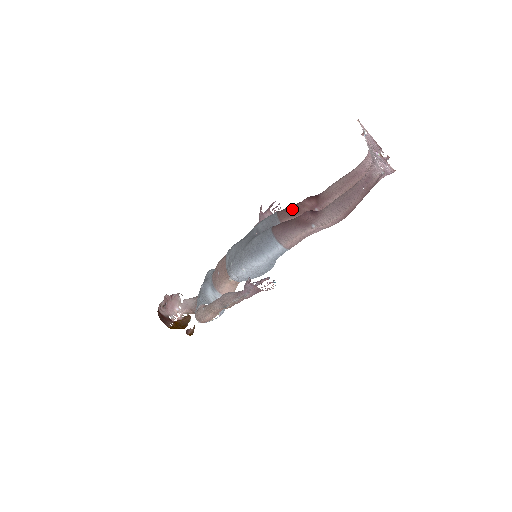
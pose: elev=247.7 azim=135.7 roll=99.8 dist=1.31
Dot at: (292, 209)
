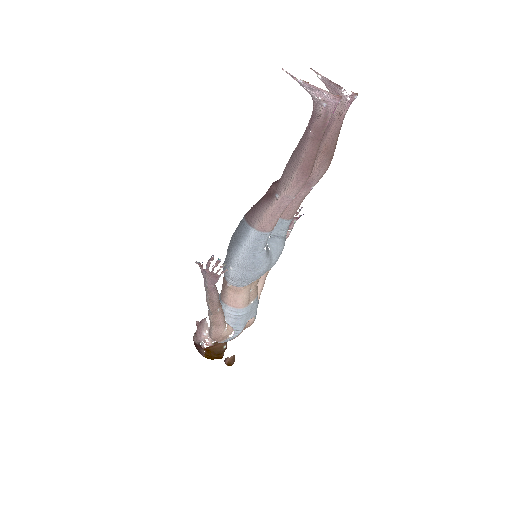
Dot at: occluded
